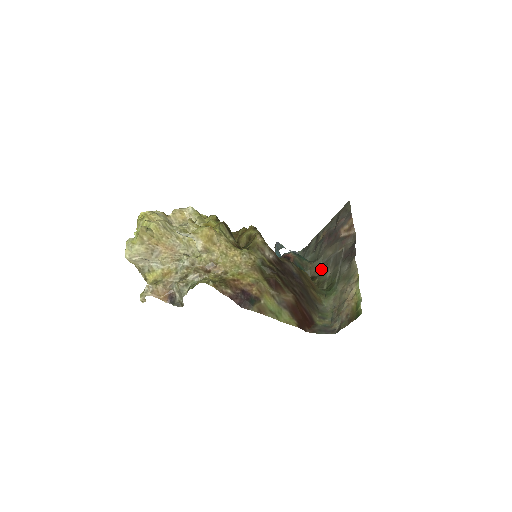
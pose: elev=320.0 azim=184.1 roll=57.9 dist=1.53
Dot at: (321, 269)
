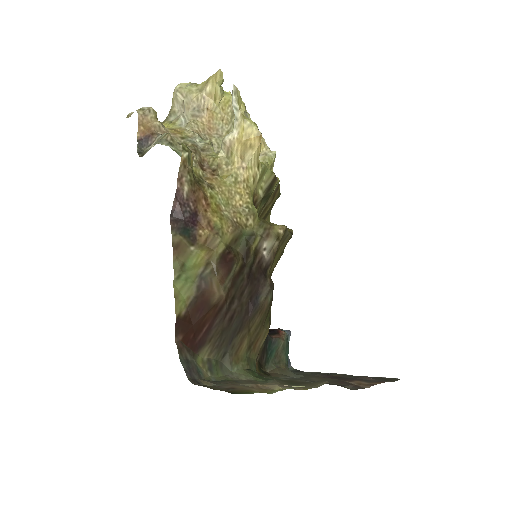
Dot at: occluded
